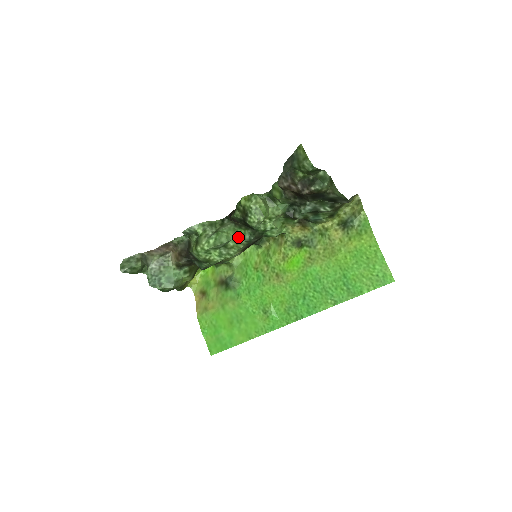
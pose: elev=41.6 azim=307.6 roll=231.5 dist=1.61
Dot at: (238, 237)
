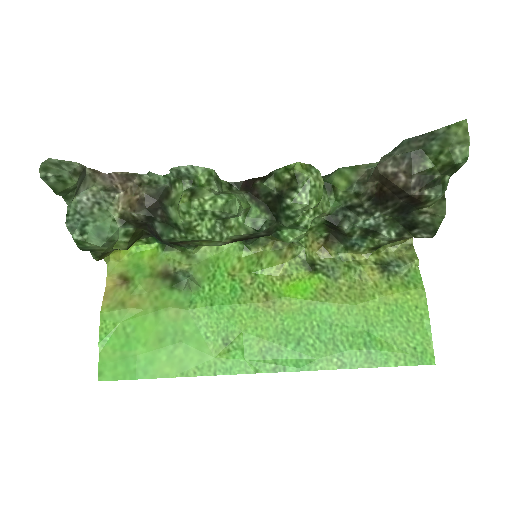
Dot at: (246, 217)
